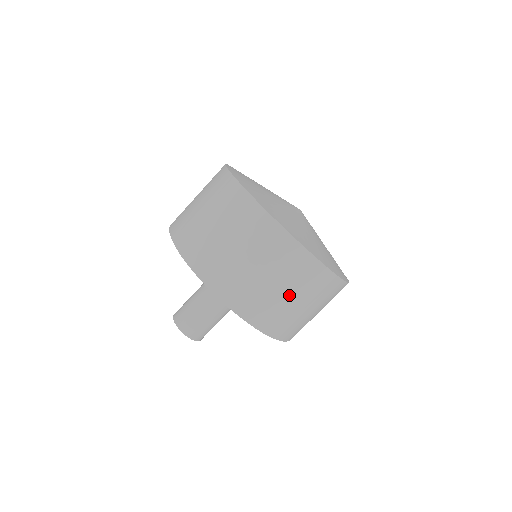
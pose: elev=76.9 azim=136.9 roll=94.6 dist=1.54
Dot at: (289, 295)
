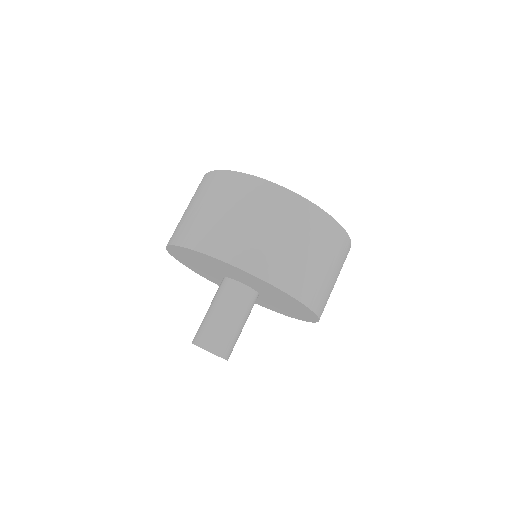
Dot at: (212, 208)
